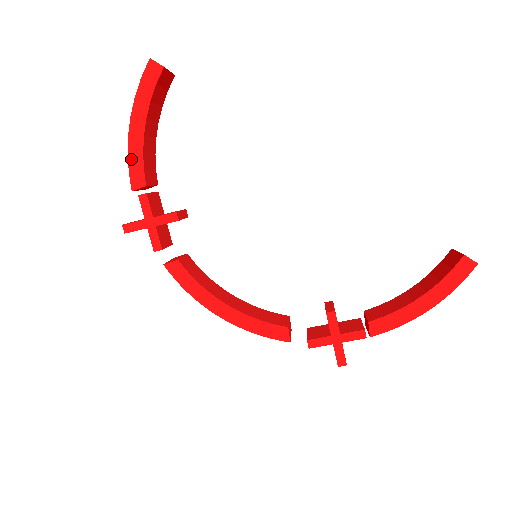
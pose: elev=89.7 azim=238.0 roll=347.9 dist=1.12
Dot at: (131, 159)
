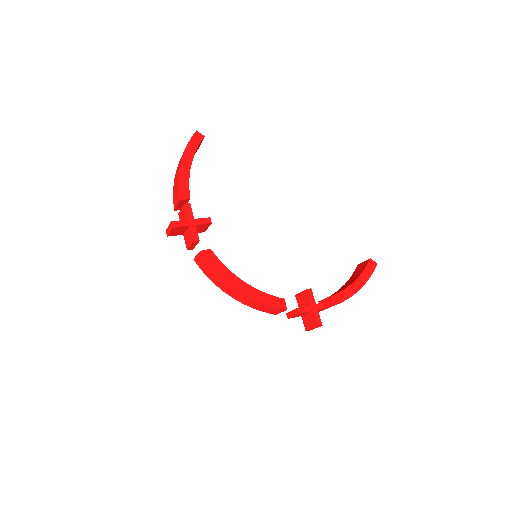
Dot at: (181, 181)
